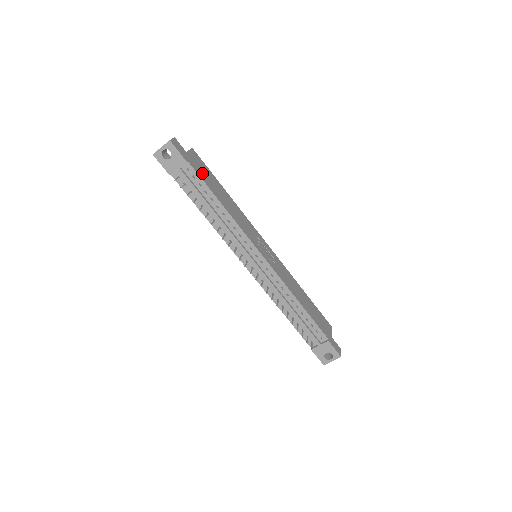
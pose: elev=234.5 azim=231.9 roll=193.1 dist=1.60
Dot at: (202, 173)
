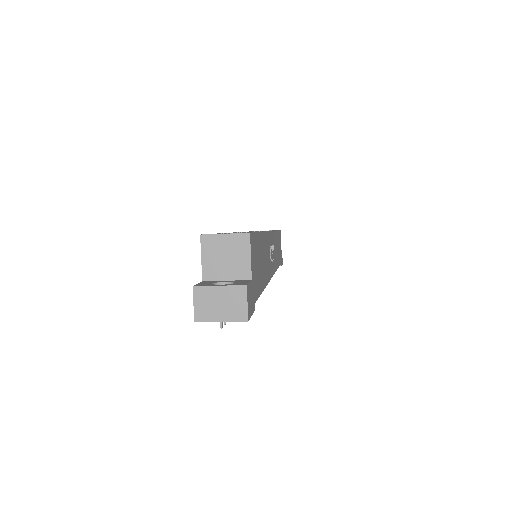
Dot at: (257, 277)
